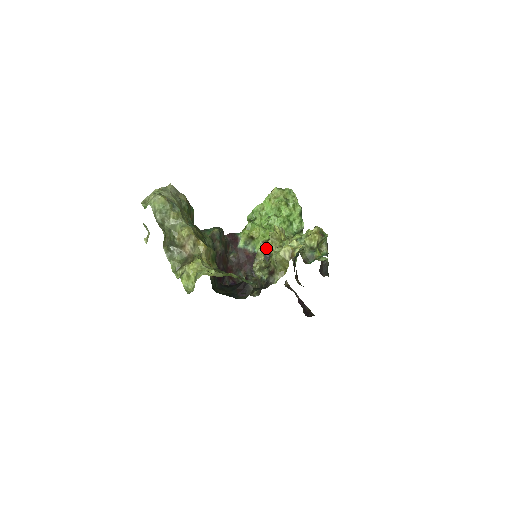
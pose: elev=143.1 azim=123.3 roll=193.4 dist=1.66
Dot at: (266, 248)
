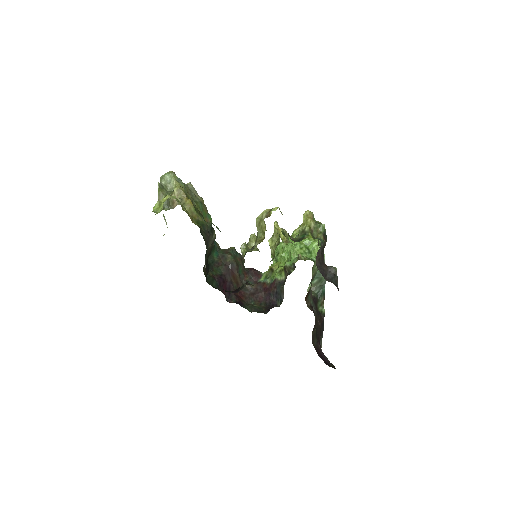
Dot at: (282, 277)
